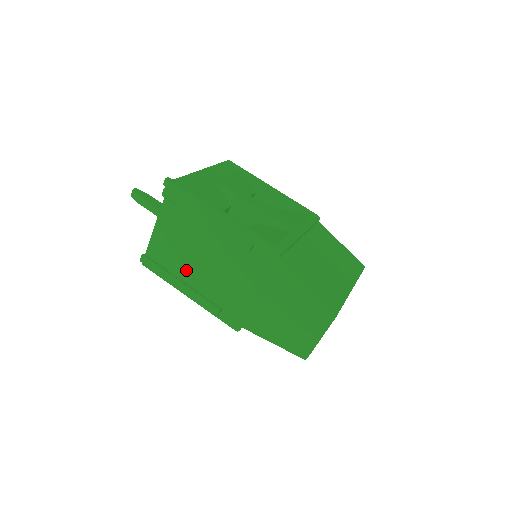
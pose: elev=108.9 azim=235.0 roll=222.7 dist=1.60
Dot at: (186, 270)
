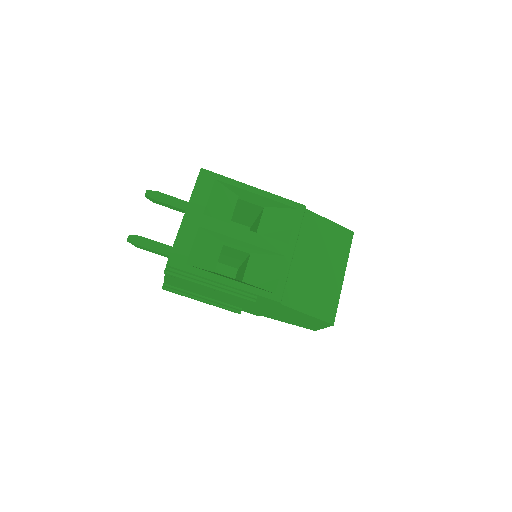
Dot at: (203, 294)
